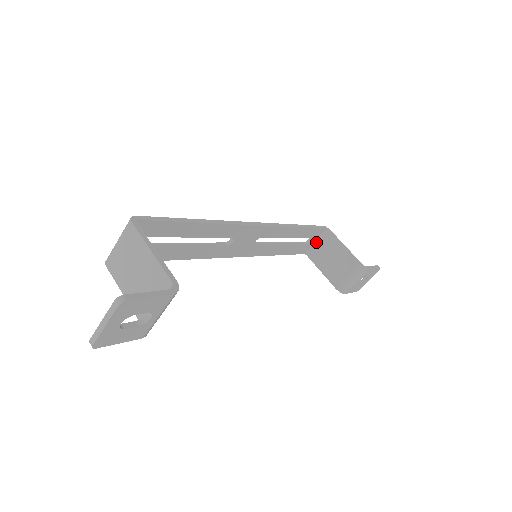
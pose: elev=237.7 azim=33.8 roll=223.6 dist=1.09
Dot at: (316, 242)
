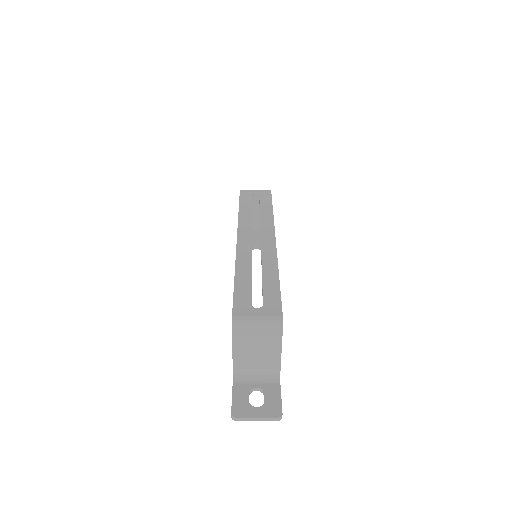
Dot at: occluded
